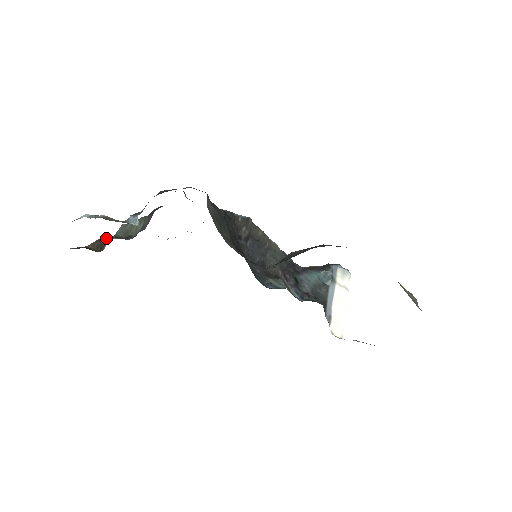
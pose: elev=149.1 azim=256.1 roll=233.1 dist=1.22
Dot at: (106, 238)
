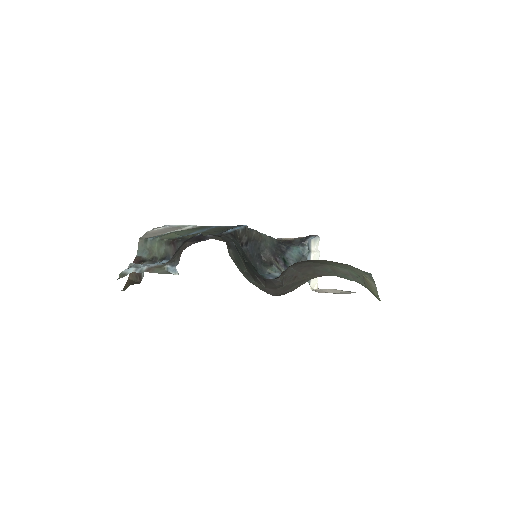
Dot at: occluded
